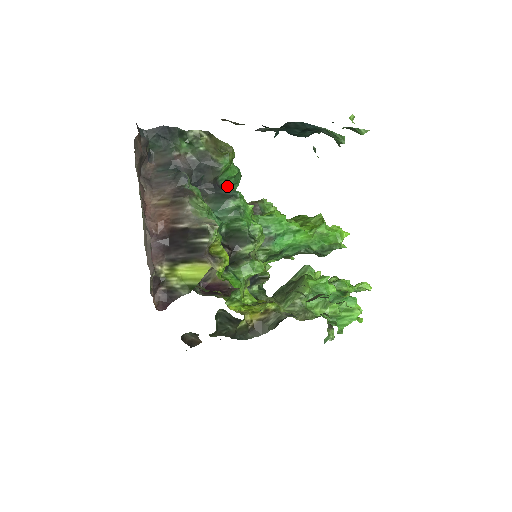
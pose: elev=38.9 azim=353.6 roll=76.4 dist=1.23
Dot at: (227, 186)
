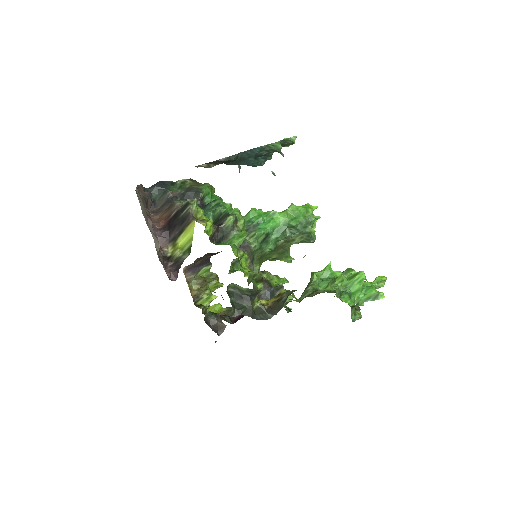
Dot at: occluded
